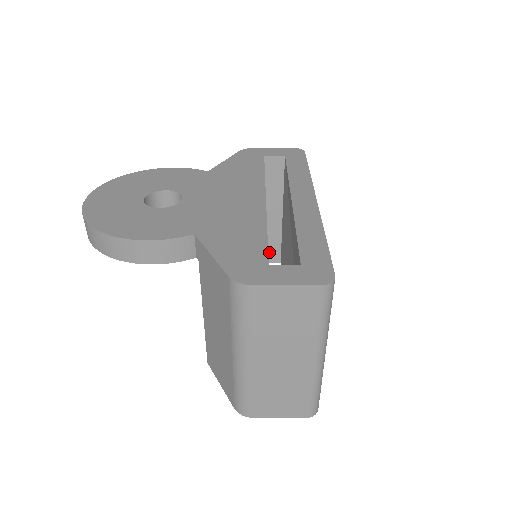
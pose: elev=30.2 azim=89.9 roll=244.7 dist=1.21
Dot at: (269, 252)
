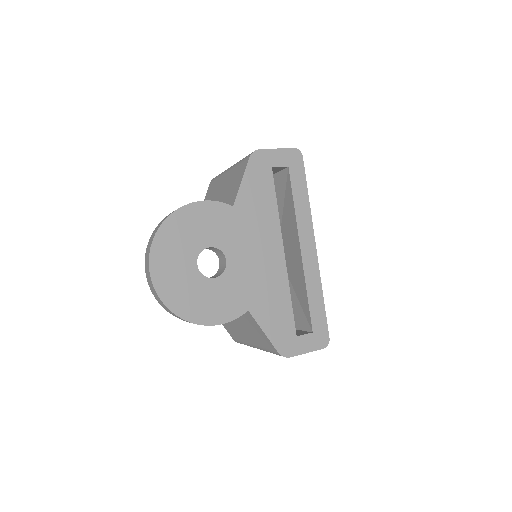
Dot at: occluded
